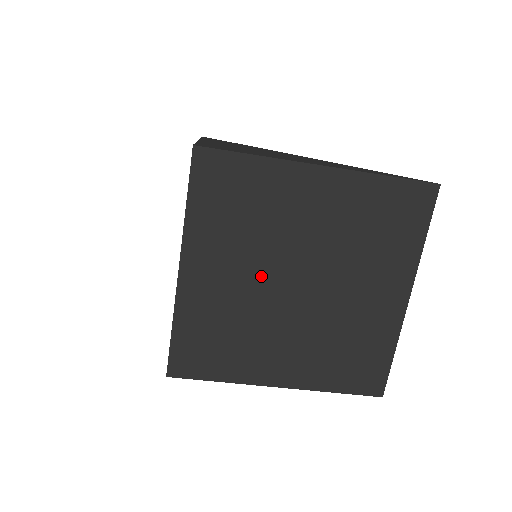
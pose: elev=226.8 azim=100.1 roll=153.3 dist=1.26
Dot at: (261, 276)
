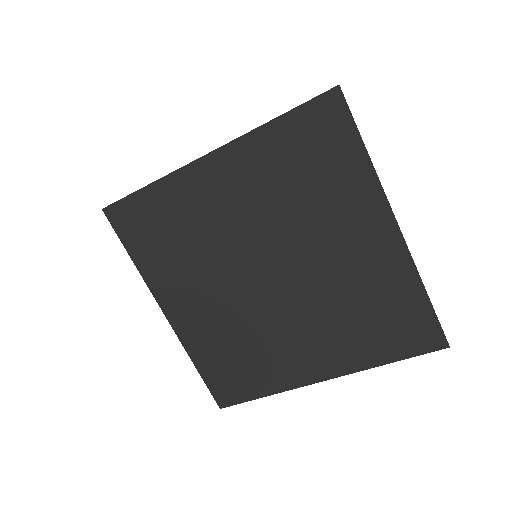
Dot at: (231, 285)
